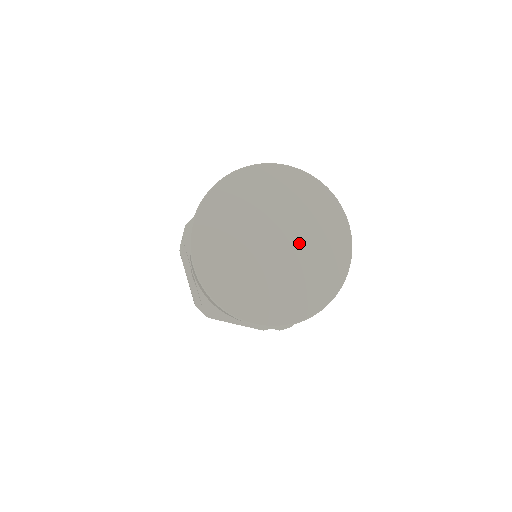
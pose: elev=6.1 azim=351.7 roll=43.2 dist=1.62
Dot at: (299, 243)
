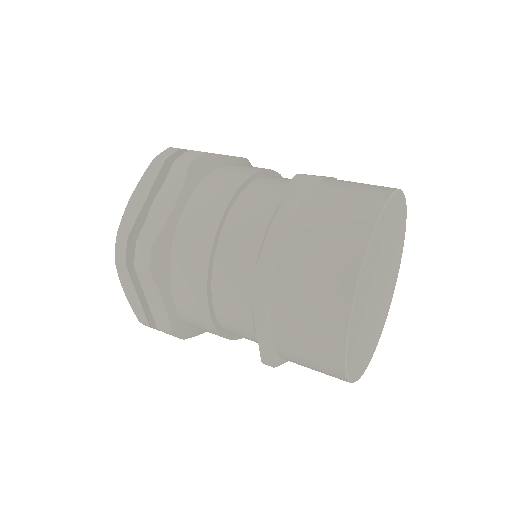
Dot at: (388, 275)
